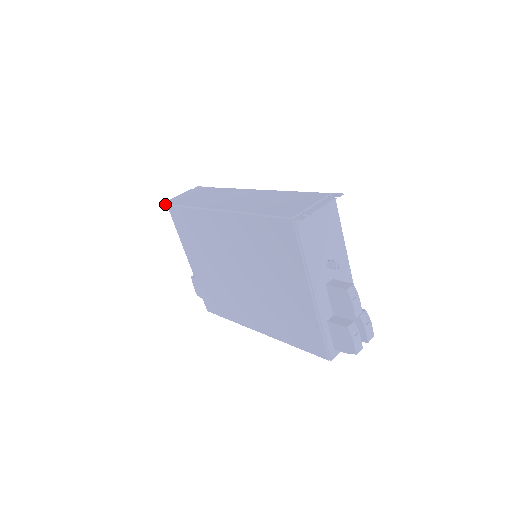
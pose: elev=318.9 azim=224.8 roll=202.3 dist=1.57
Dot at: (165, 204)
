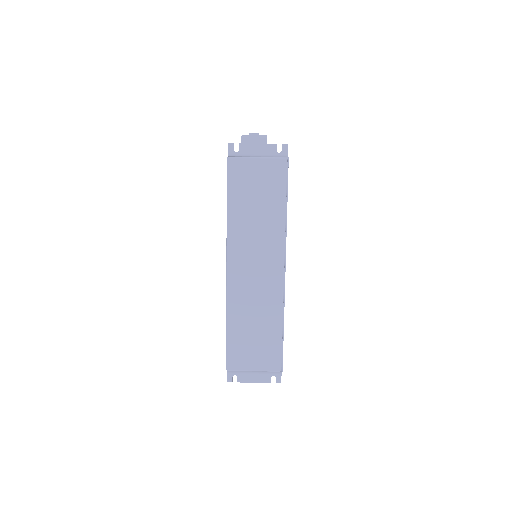
Dot at: (228, 151)
